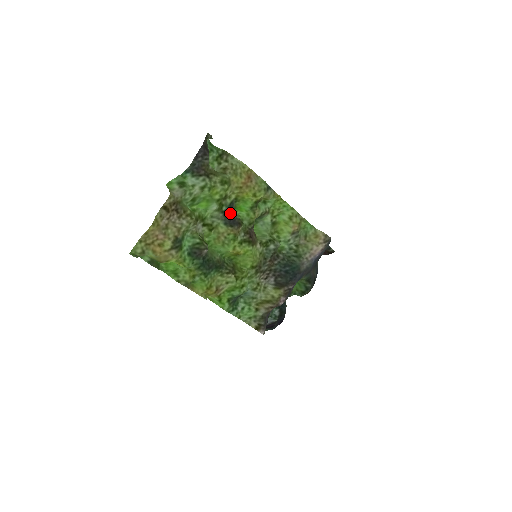
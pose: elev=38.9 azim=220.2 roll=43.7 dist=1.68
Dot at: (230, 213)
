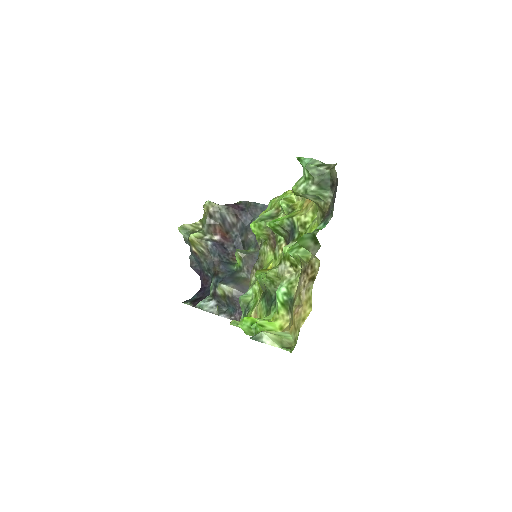
Dot at: (290, 236)
